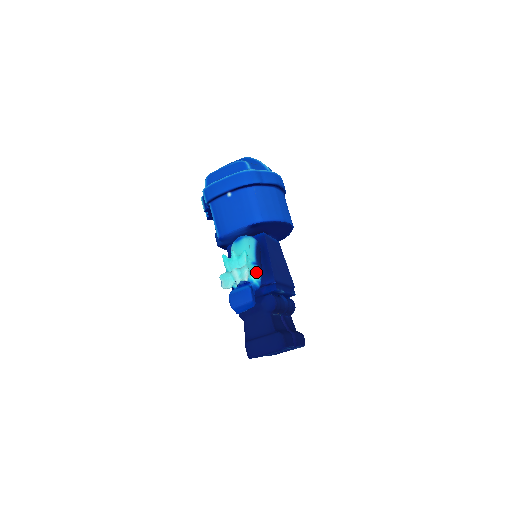
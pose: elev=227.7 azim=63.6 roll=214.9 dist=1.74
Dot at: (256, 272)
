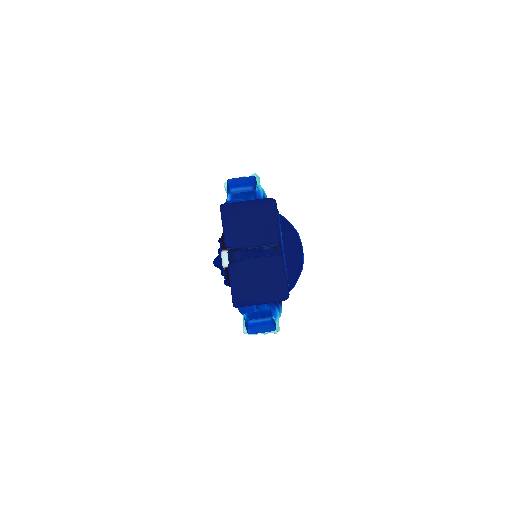
Dot at: occluded
